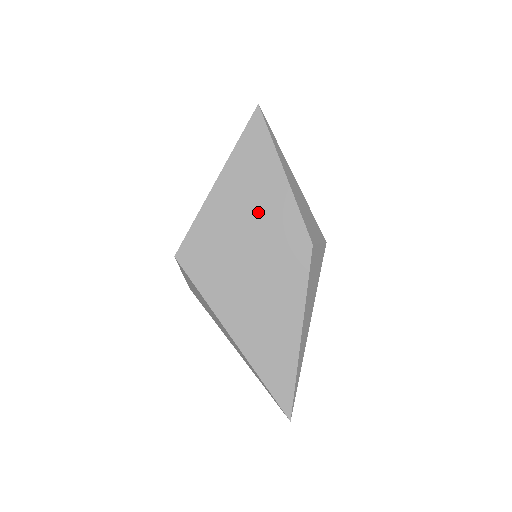
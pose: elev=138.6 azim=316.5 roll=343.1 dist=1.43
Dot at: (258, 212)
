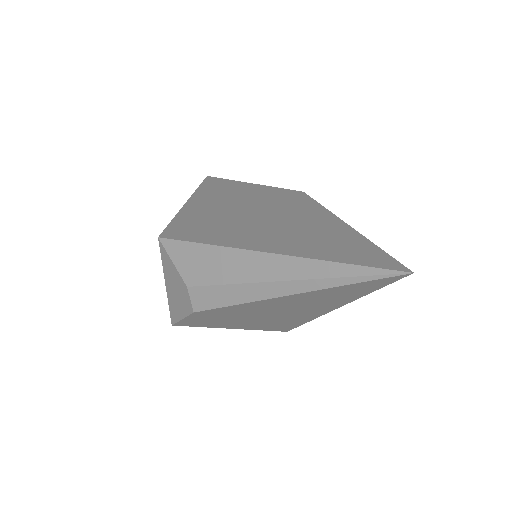
Dot at: (237, 198)
